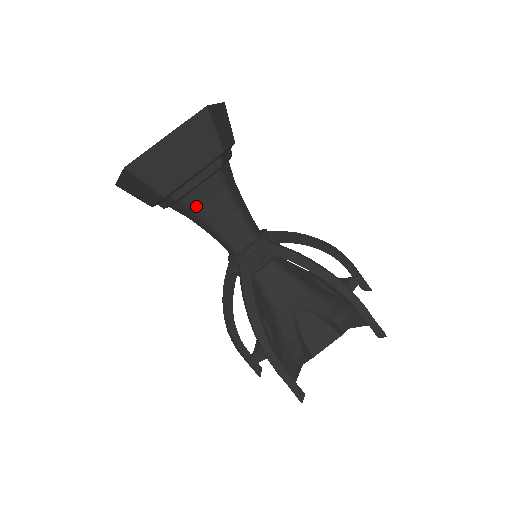
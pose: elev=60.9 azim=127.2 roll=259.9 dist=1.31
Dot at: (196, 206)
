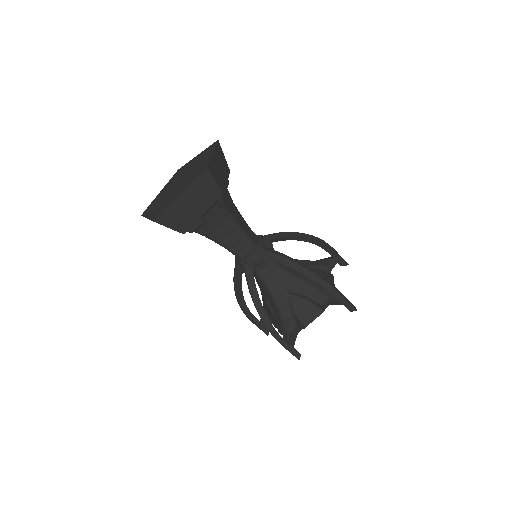
Dot at: (207, 232)
